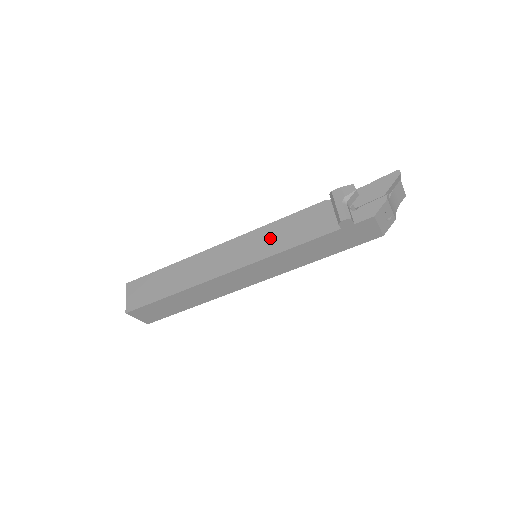
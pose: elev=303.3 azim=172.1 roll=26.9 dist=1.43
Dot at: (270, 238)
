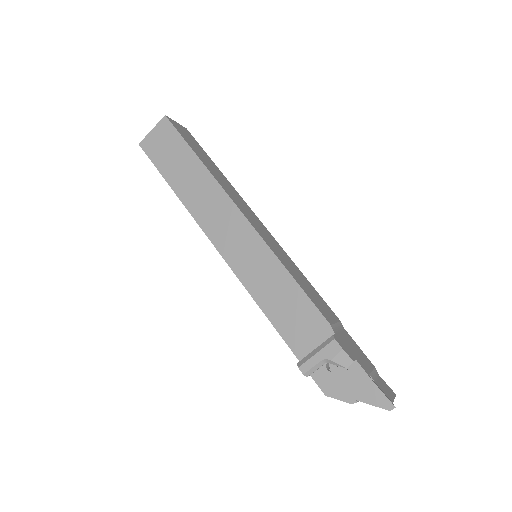
Dot at: (266, 277)
